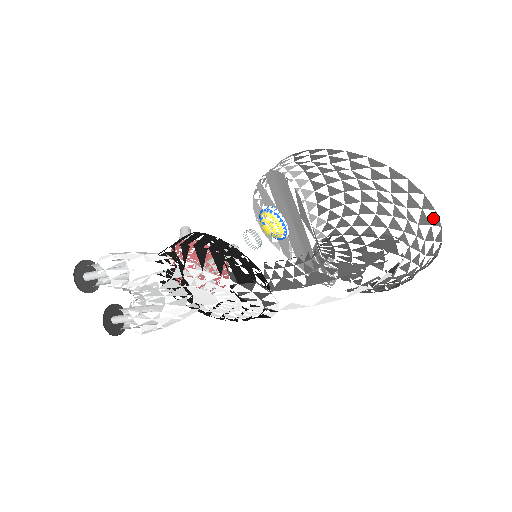
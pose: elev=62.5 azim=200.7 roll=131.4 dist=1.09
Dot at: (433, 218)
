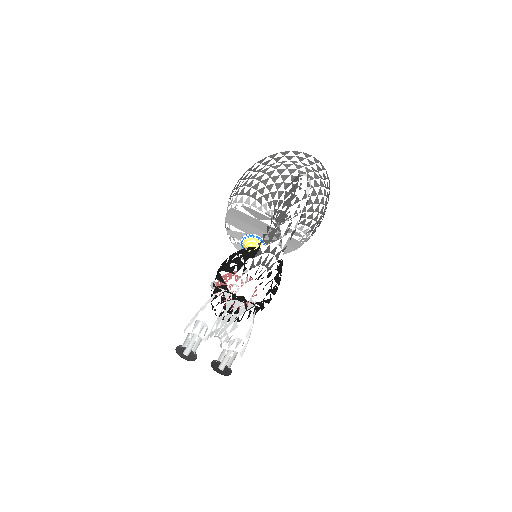
Dot at: occluded
